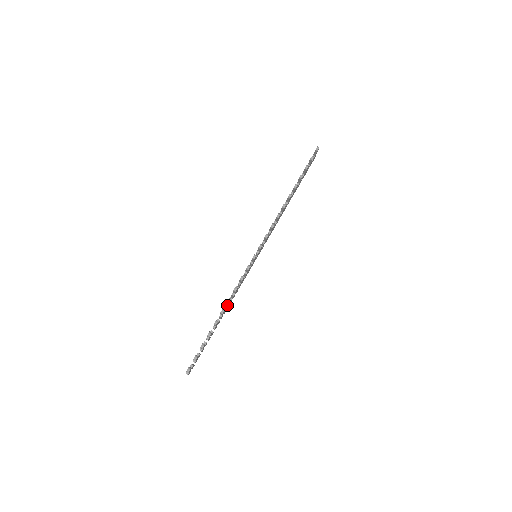
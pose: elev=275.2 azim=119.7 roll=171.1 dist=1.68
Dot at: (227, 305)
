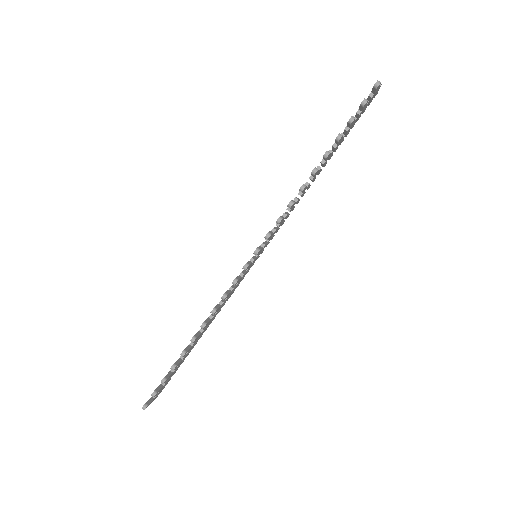
Dot at: occluded
